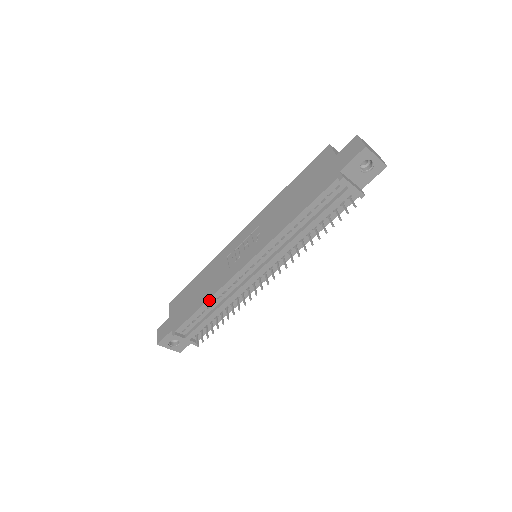
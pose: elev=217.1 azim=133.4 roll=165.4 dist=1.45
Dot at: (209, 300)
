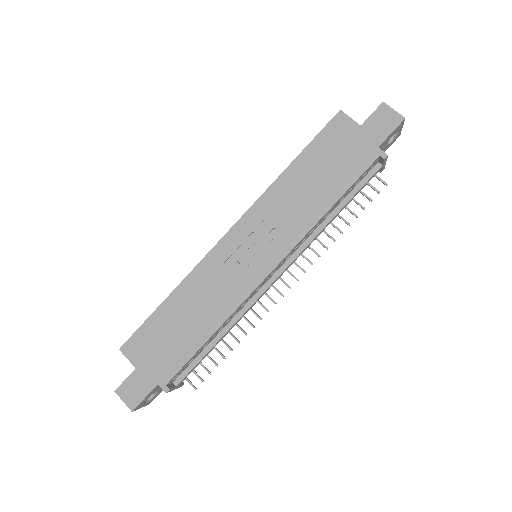
Dot at: (217, 330)
